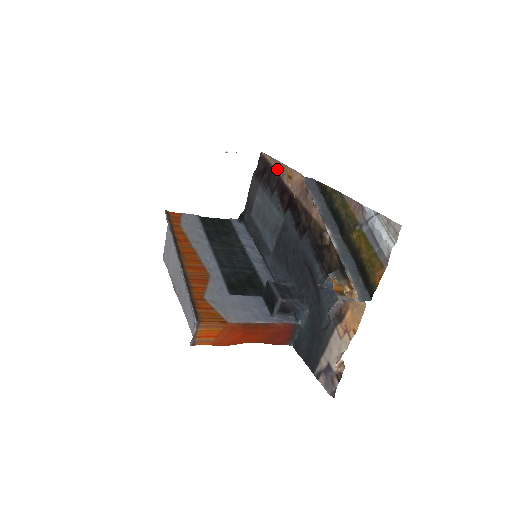
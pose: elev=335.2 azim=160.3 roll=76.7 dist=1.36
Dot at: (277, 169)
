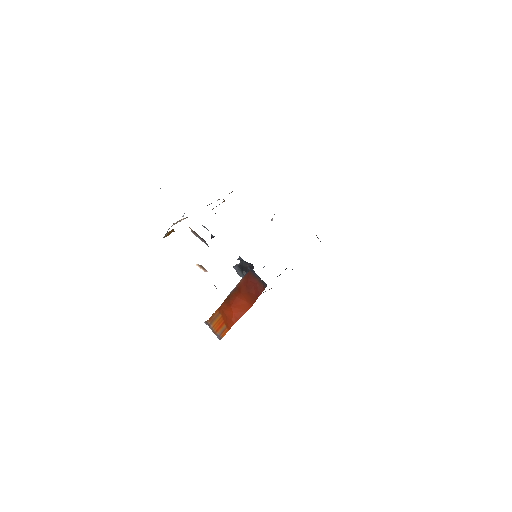
Dot at: occluded
